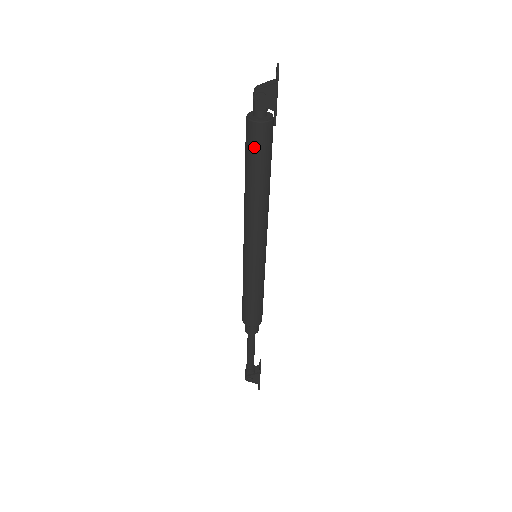
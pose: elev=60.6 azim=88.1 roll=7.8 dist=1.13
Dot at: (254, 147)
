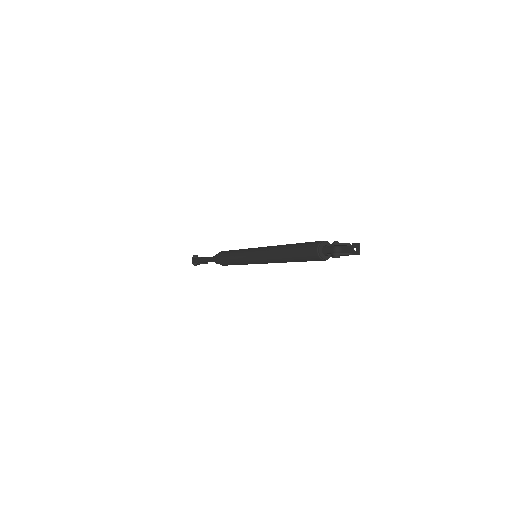
Dot at: (310, 260)
